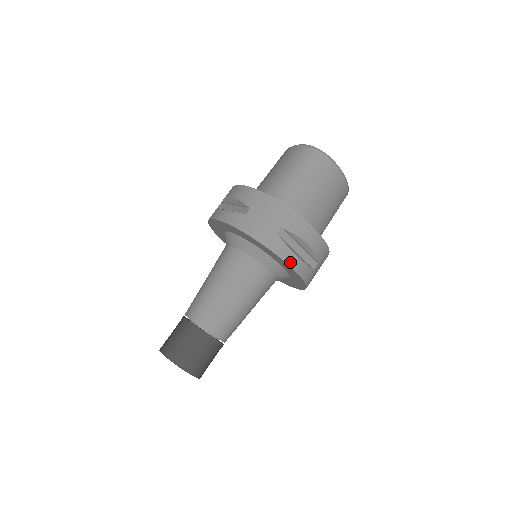
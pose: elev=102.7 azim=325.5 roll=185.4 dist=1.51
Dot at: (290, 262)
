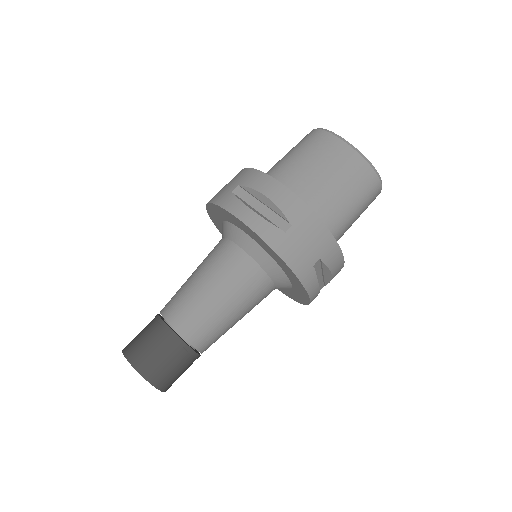
Dot at: (240, 215)
